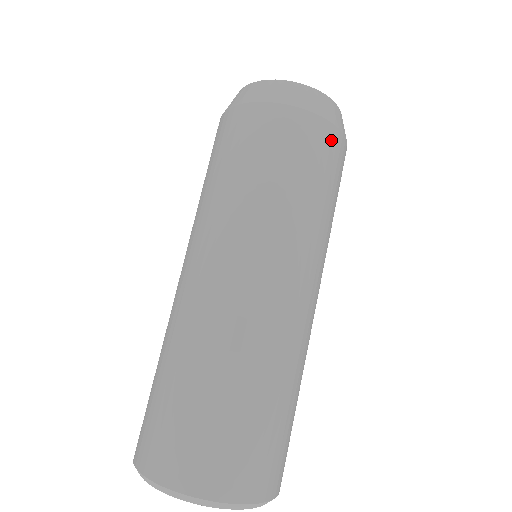
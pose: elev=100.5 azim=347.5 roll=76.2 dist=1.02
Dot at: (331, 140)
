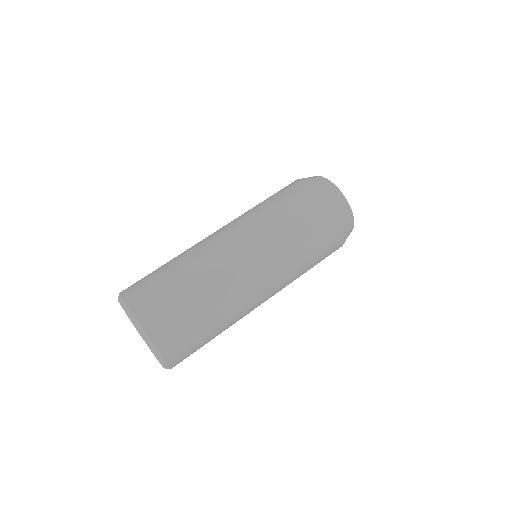
Dot at: (324, 207)
